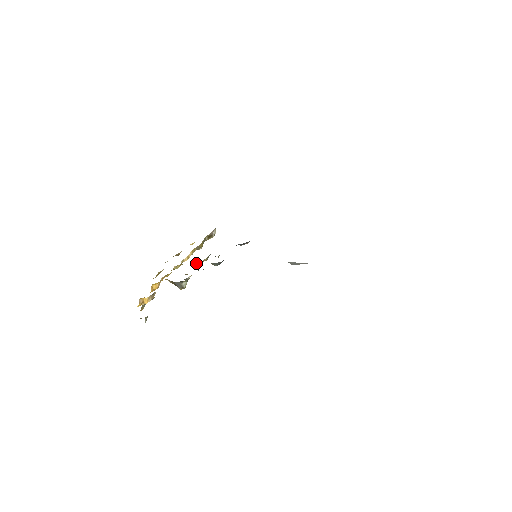
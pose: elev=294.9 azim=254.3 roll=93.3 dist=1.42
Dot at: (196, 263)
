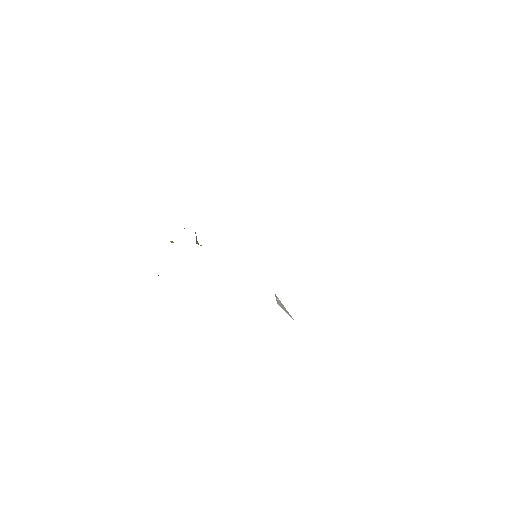
Dot at: occluded
